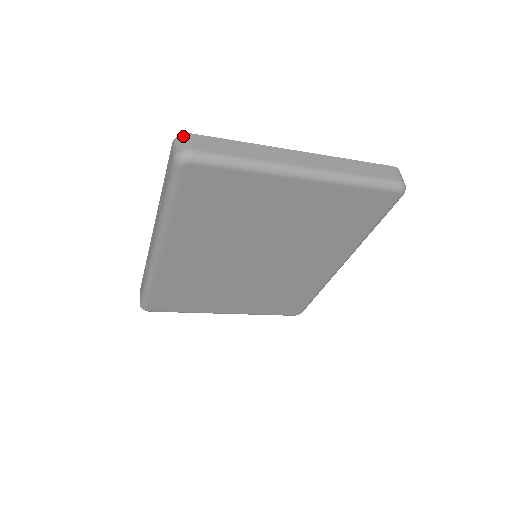
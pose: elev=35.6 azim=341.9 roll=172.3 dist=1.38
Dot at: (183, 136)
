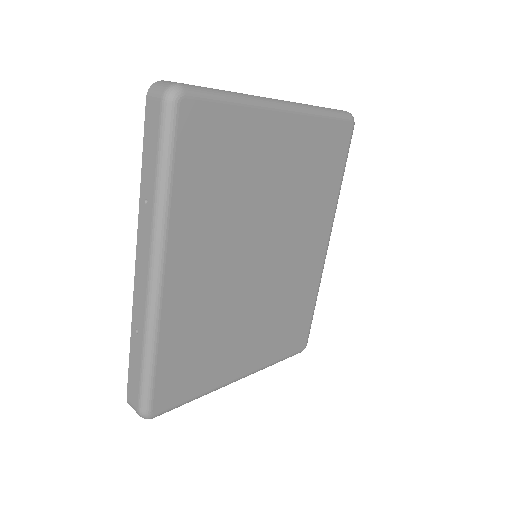
Dot at: (158, 82)
